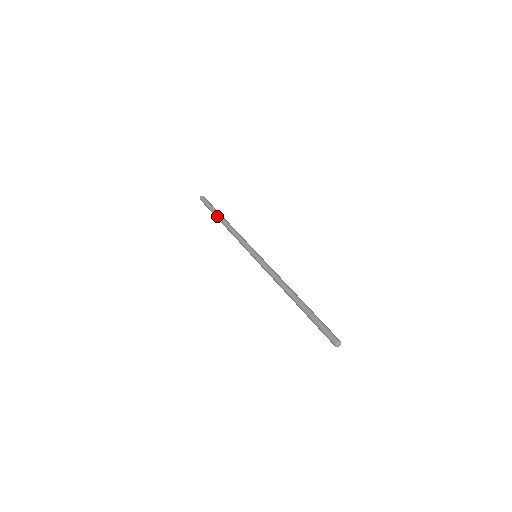
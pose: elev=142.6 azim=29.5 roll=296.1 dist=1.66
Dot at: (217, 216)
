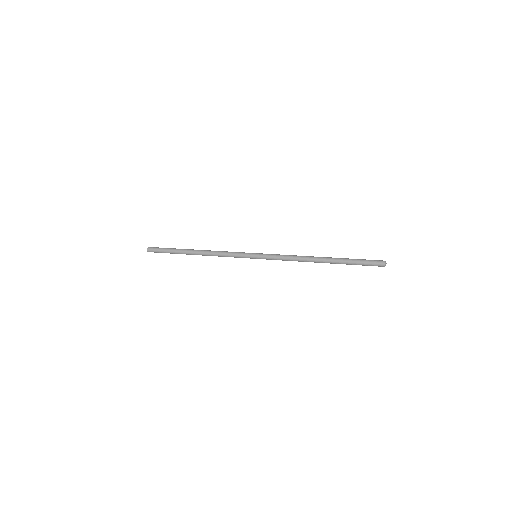
Dot at: (184, 252)
